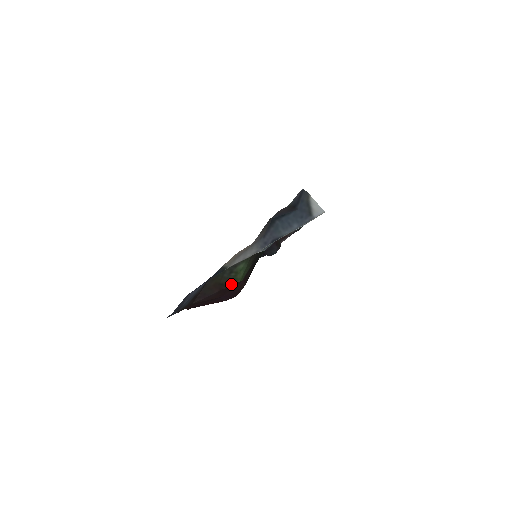
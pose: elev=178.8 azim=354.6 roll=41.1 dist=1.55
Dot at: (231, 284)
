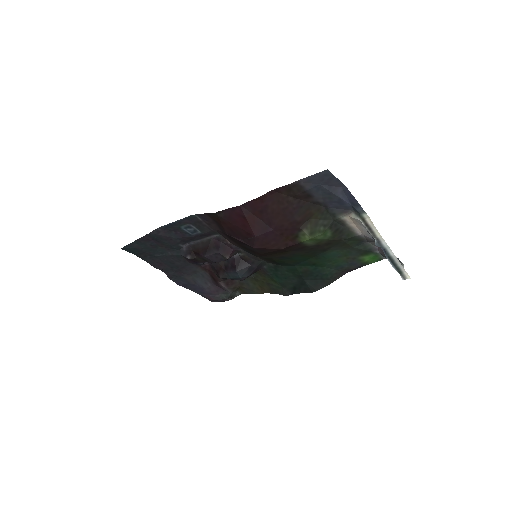
Dot at: (306, 231)
